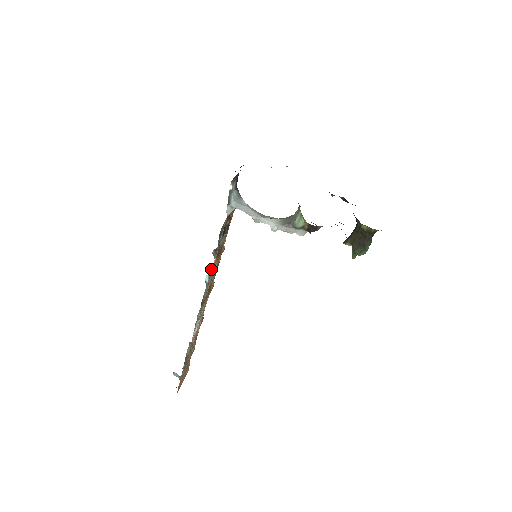
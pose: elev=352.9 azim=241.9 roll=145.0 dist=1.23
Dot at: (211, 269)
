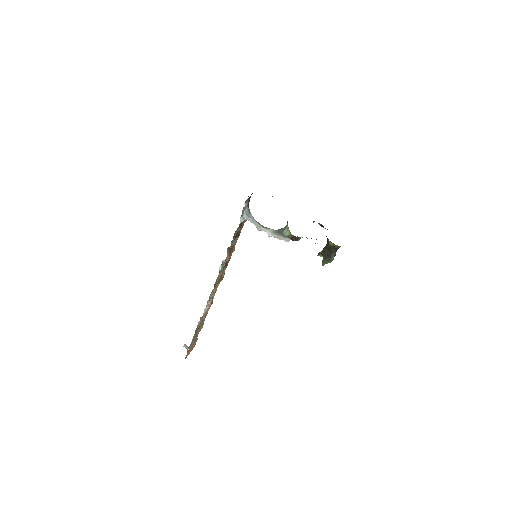
Dot at: occluded
